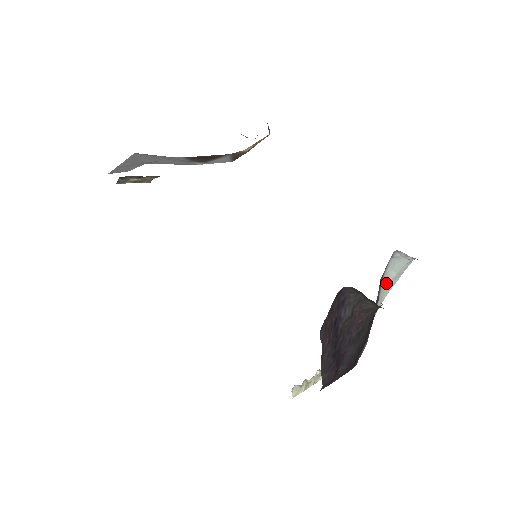
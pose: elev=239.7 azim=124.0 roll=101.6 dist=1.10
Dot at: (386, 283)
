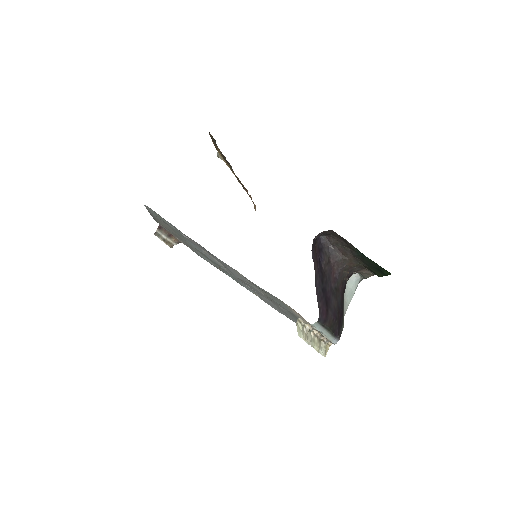
Dot at: (346, 295)
